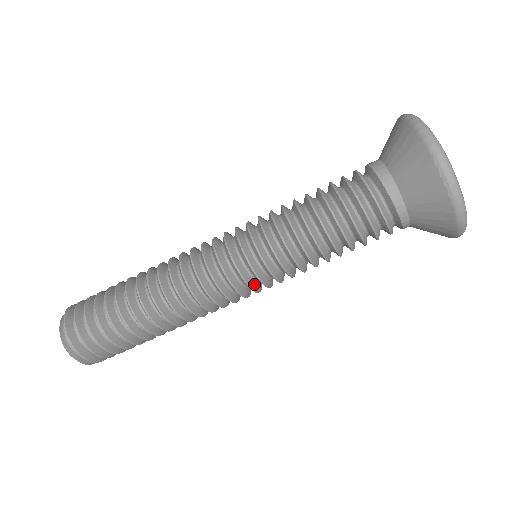
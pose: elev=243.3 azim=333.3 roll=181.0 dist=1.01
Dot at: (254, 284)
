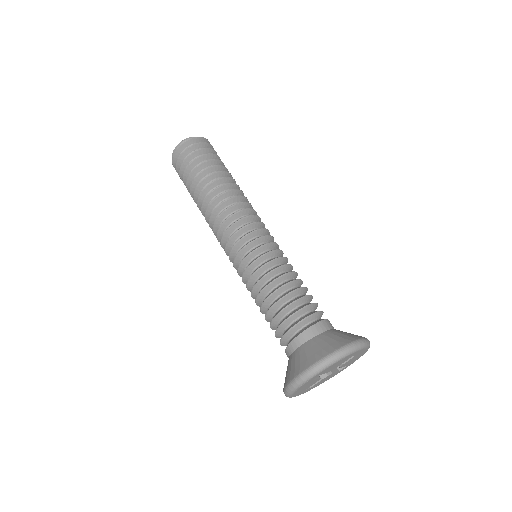
Dot at: occluded
